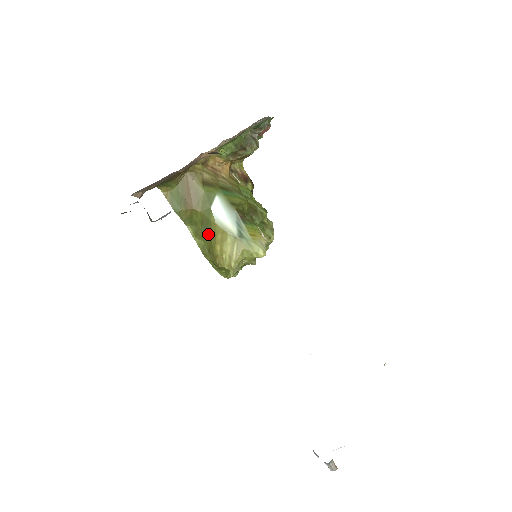
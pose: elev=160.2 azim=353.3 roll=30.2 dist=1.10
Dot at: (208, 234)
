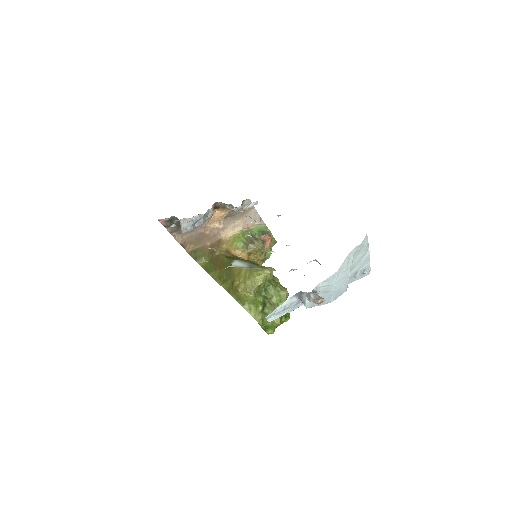
Dot at: (230, 277)
